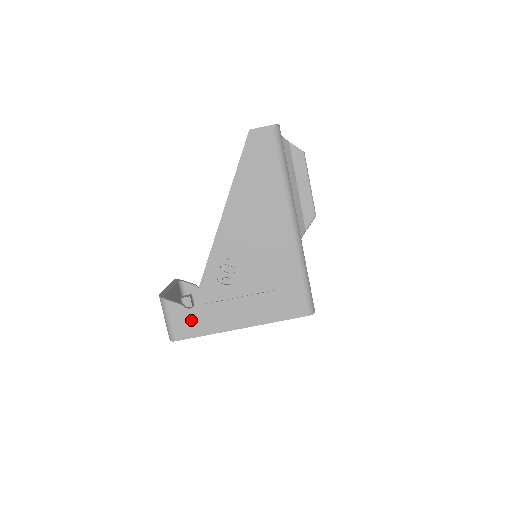
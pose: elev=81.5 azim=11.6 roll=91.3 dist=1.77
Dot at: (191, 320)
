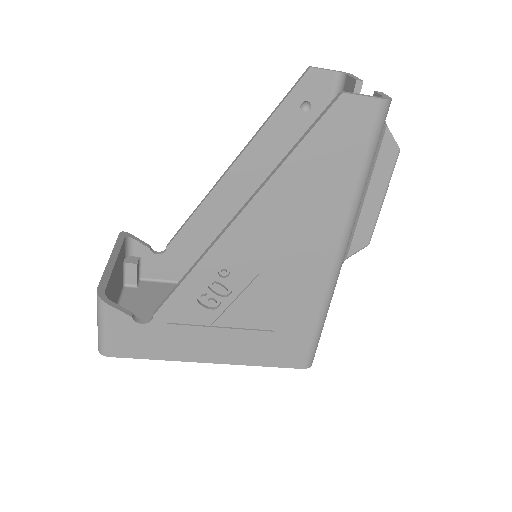
Dot at: (139, 338)
